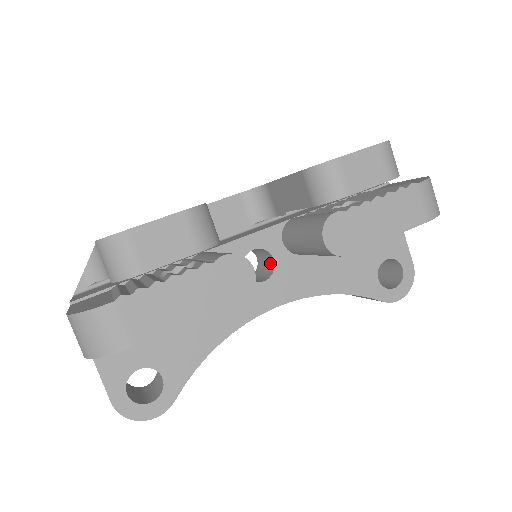
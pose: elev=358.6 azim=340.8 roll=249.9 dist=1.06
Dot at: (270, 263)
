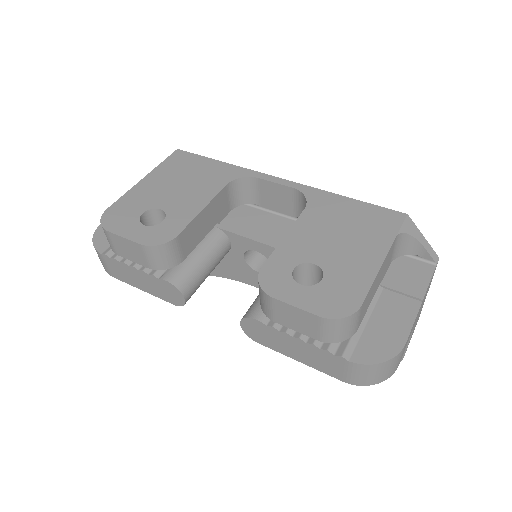
Dot at: occluded
